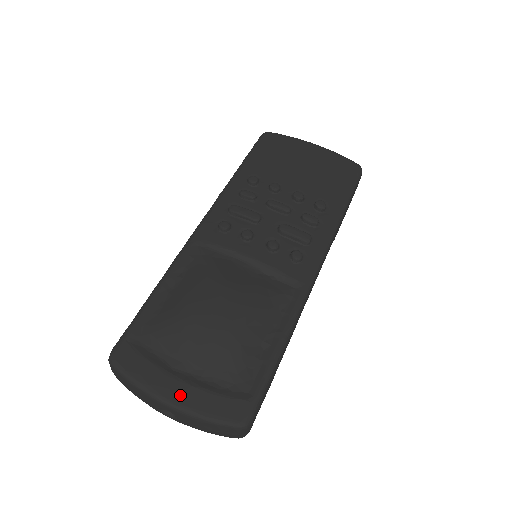
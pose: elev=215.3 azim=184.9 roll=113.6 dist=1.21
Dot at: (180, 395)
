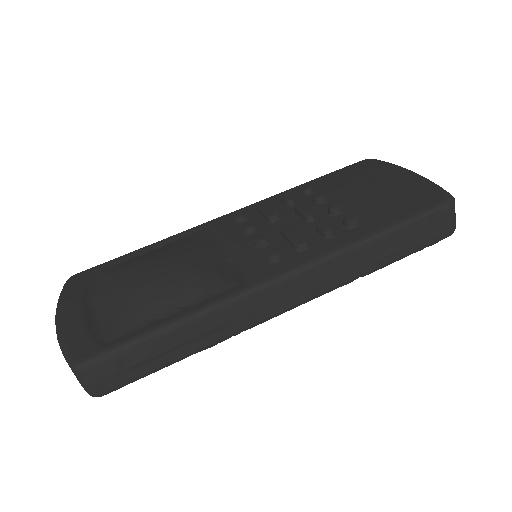
Dot at: (67, 317)
